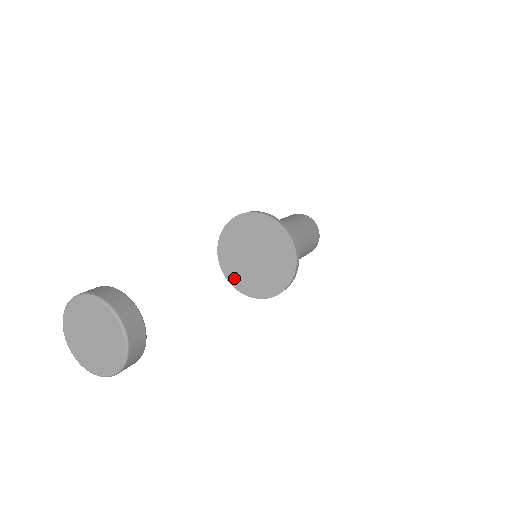
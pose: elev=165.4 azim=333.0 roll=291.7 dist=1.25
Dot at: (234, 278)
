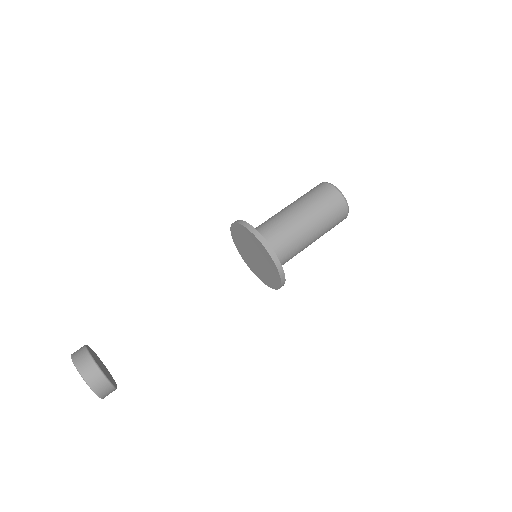
Dot at: (235, 237)
